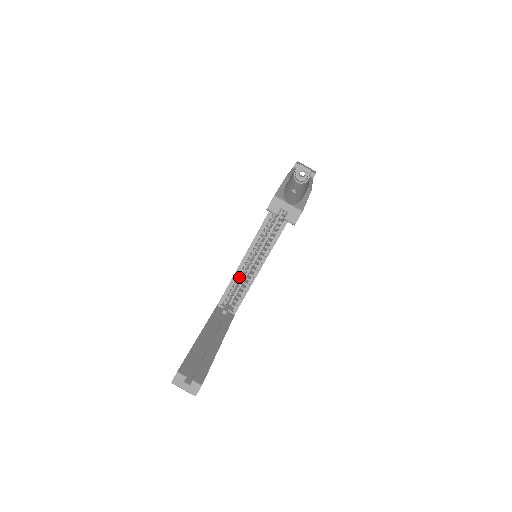
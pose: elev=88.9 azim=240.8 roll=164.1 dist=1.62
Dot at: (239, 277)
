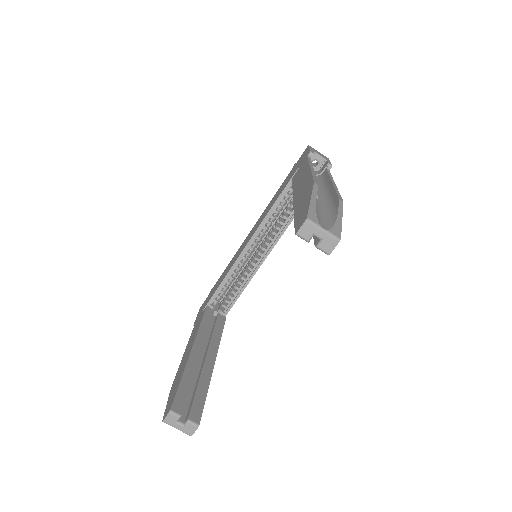
Dot at: (233, 275)
